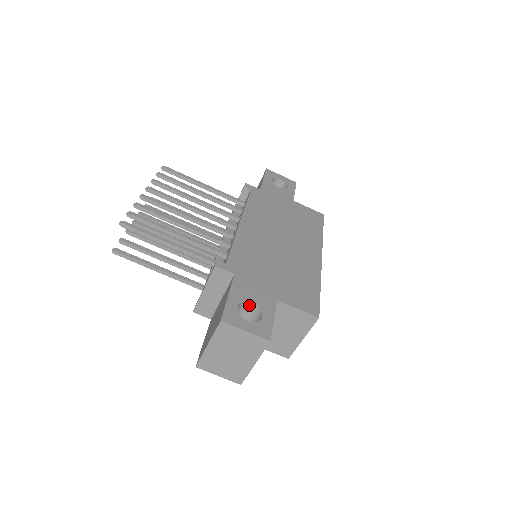
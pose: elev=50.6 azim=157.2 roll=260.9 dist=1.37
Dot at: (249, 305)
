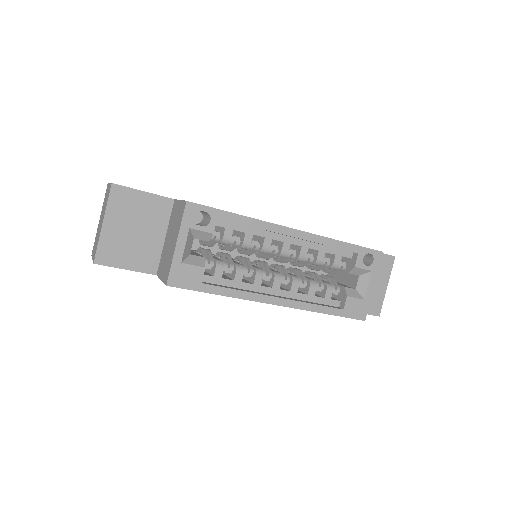
Dot at: occluded
